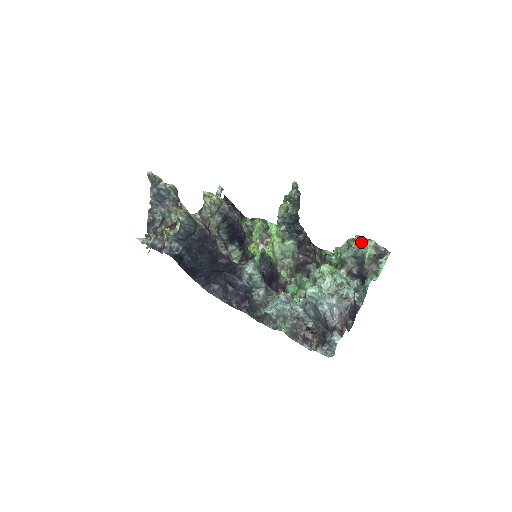
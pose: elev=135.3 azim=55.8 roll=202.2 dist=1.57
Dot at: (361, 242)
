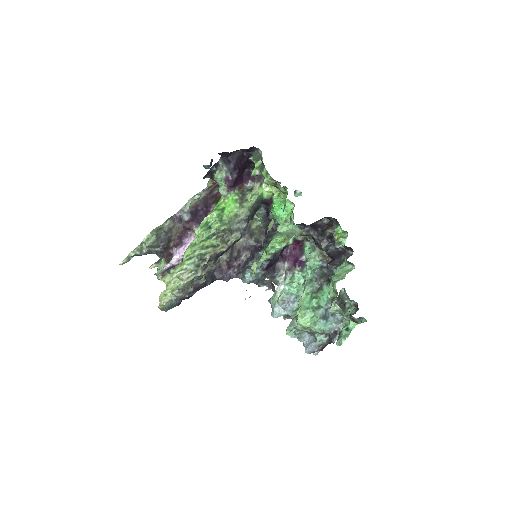
Dot at: (336, 312)
